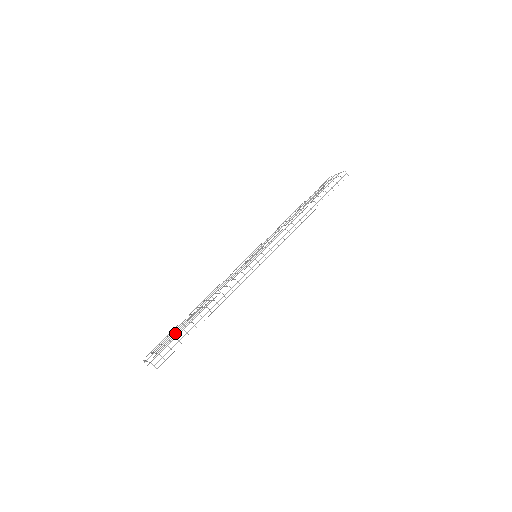
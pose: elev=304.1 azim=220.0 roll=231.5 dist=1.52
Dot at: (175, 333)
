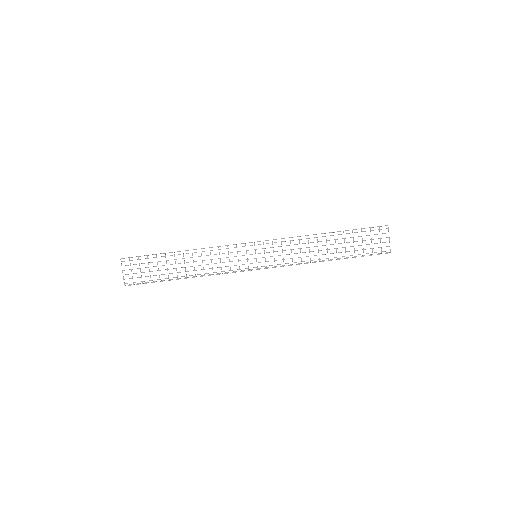
Dot at: occluded
